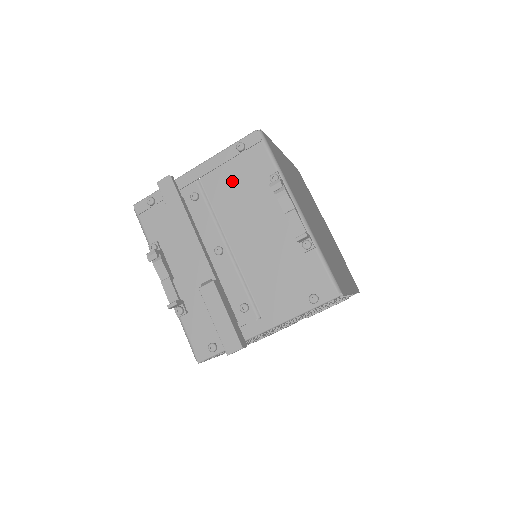
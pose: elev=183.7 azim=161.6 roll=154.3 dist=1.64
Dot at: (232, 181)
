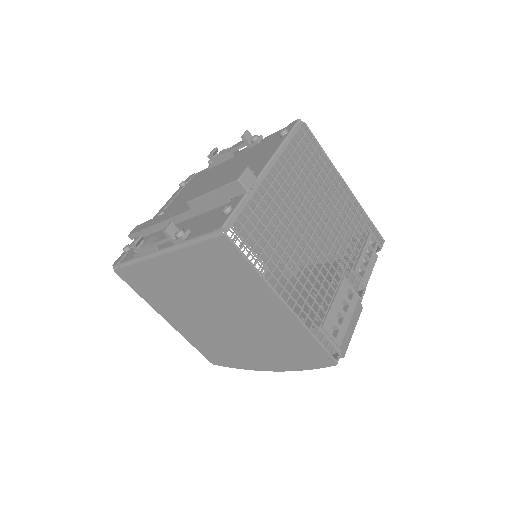
Dot at: (186, 192)
